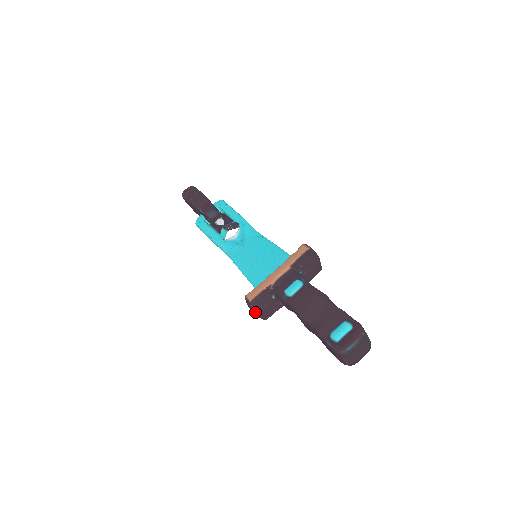
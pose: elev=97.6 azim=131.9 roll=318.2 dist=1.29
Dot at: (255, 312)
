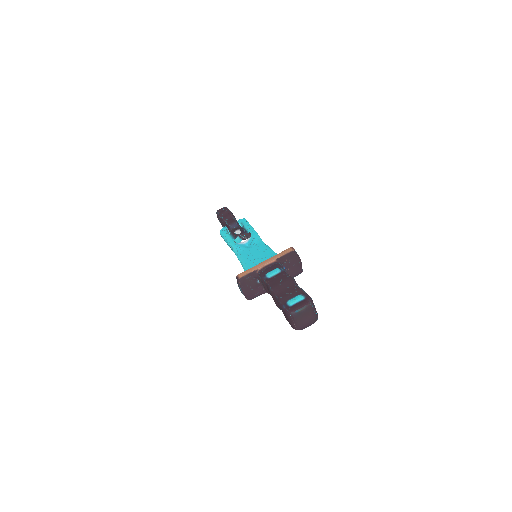
Dot at: (242, 289)
